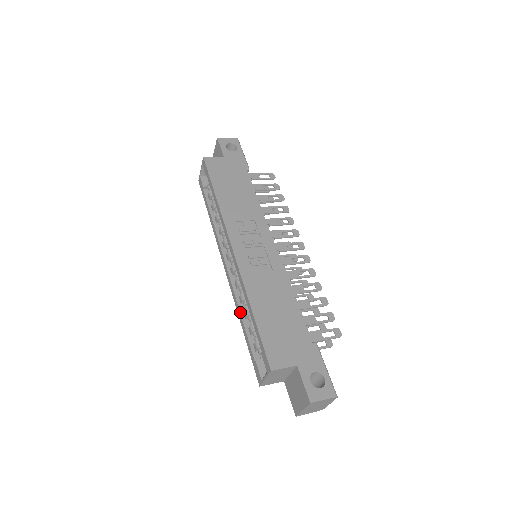
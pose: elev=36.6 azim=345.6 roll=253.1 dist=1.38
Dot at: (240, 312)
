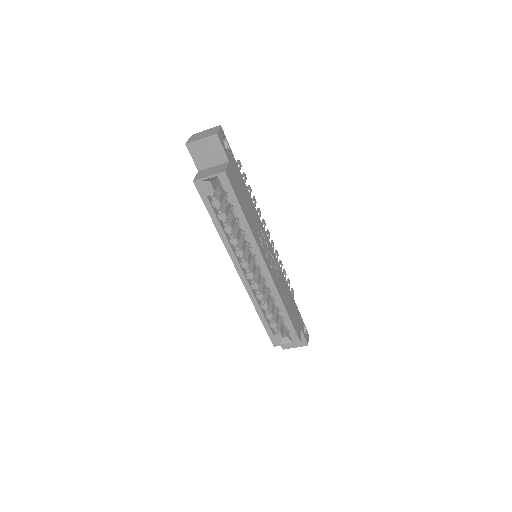
Dot at: (260, 307)
